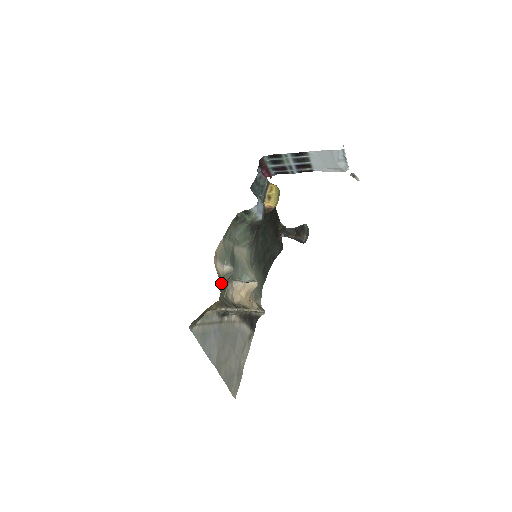
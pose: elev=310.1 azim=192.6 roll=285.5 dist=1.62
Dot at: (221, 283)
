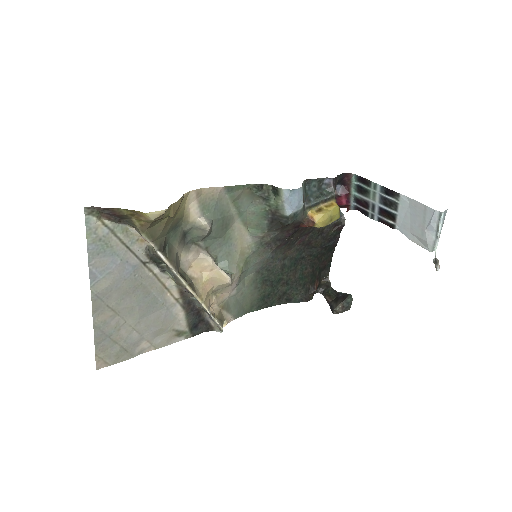
Dot at: (184, 231)
